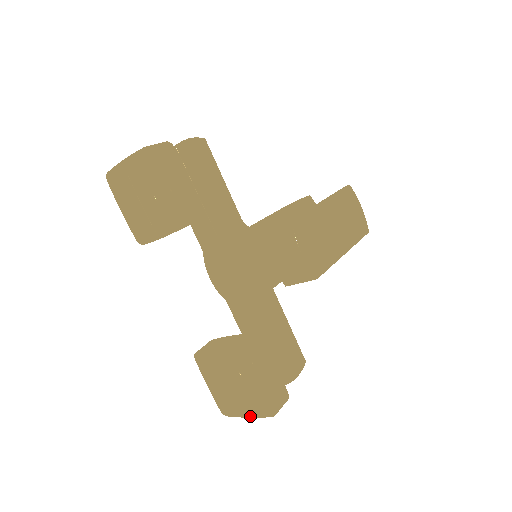
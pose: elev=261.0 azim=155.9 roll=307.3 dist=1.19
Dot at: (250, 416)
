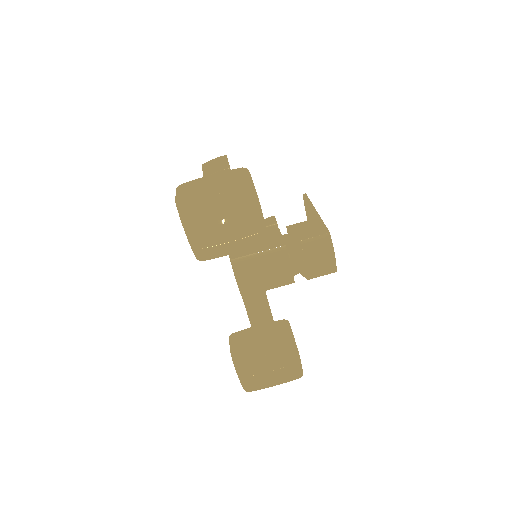
Dot at: (275, 385)
